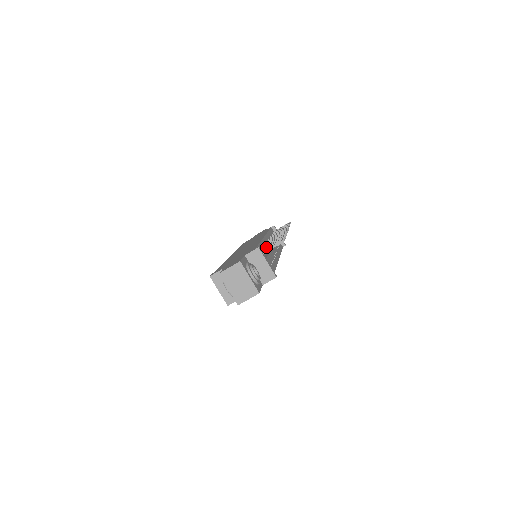
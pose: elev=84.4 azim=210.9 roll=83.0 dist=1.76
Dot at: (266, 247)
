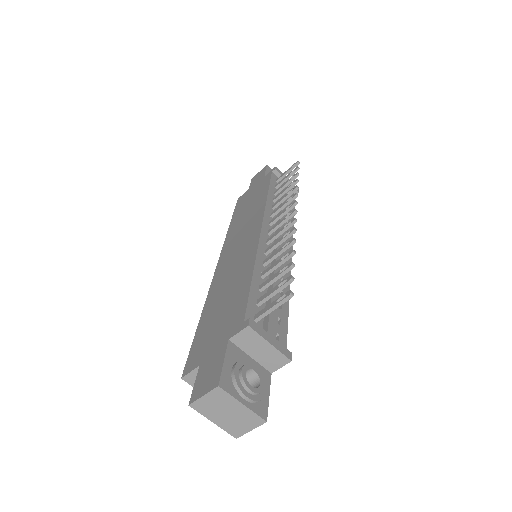
Dot at: (264, 294)
